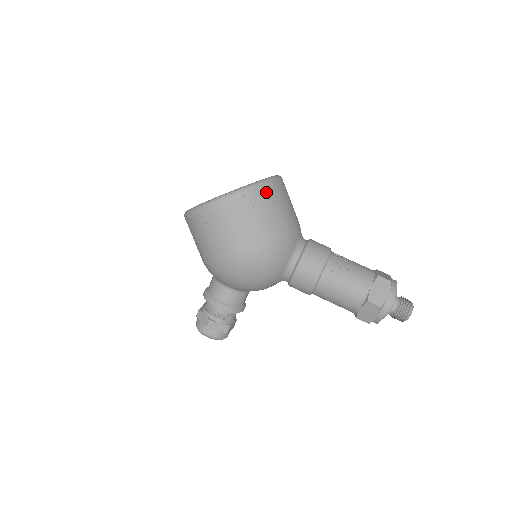
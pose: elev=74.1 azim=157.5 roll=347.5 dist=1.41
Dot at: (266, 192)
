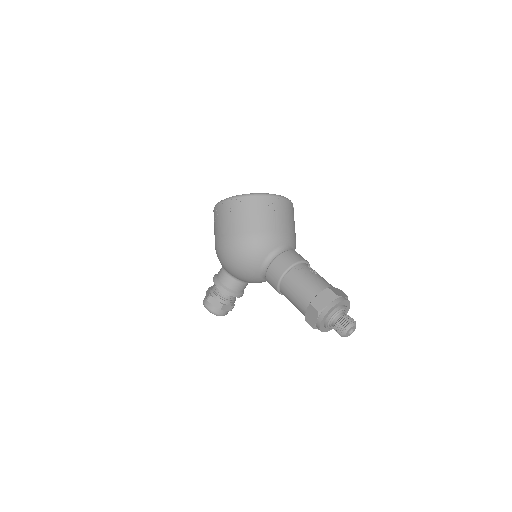
Dot at: (262, 201)
